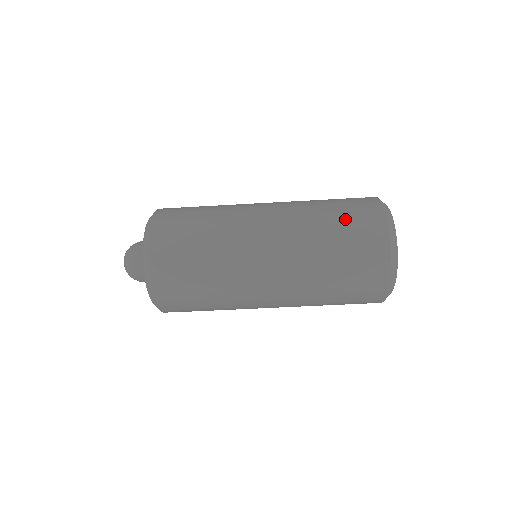
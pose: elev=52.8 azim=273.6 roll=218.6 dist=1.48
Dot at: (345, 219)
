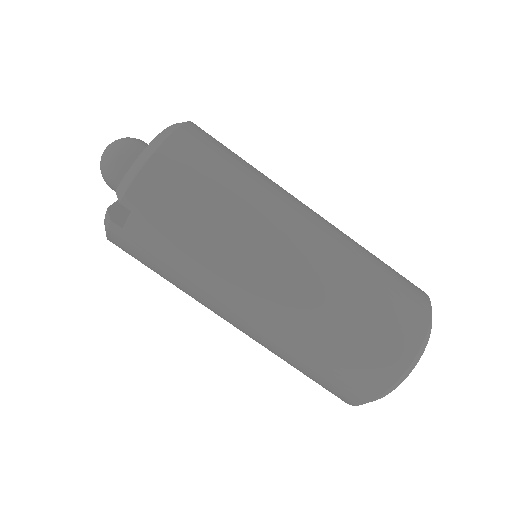
Dot at: occluded
